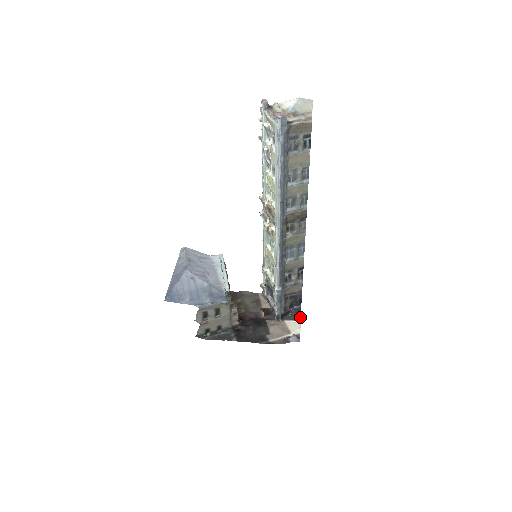
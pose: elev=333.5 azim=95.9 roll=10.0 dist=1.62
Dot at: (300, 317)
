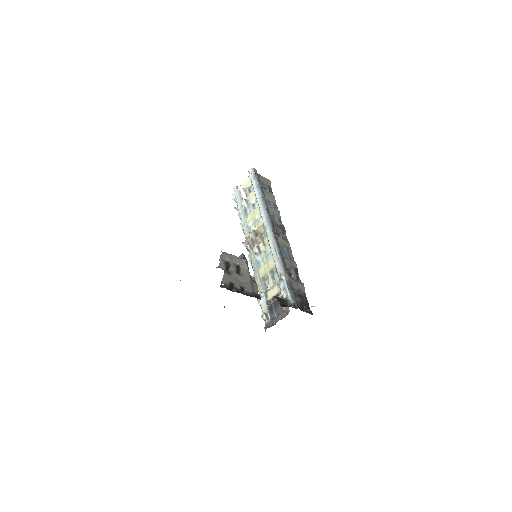
Dot at: occluded
